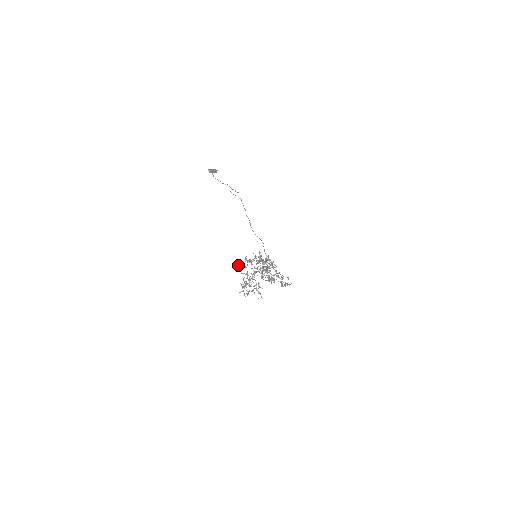
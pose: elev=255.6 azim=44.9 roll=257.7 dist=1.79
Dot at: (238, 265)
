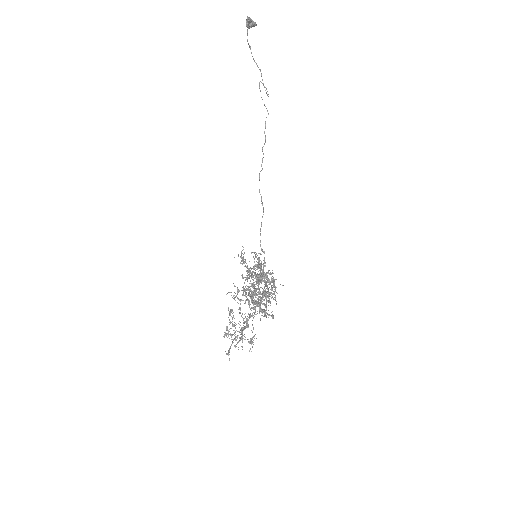
Dot at: occluded
